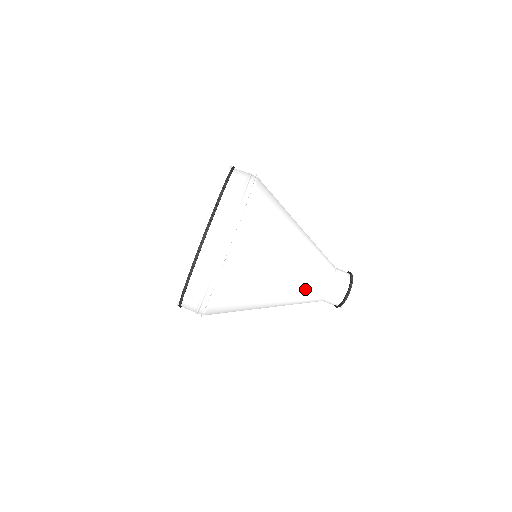
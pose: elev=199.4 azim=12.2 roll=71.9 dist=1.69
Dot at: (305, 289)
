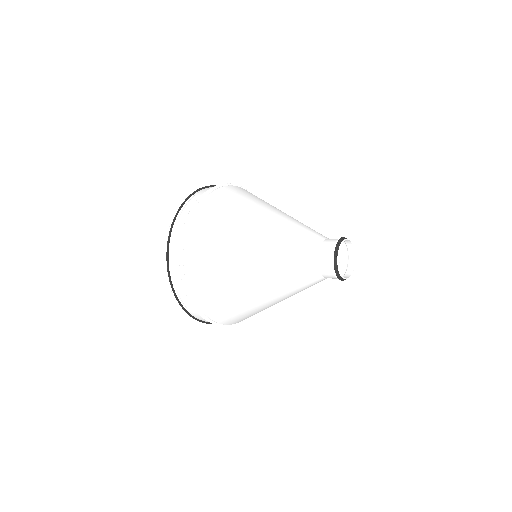
Dot at: (285, 271)
